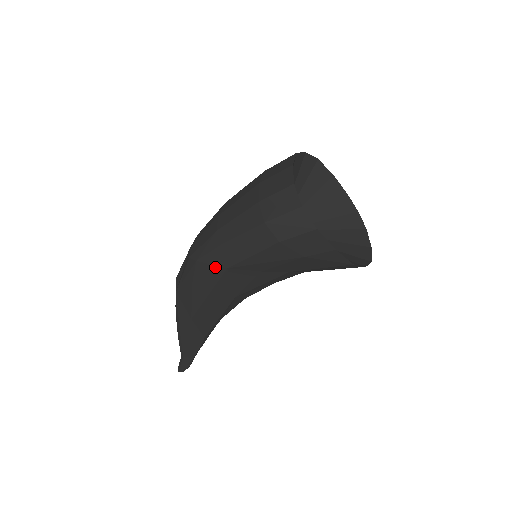
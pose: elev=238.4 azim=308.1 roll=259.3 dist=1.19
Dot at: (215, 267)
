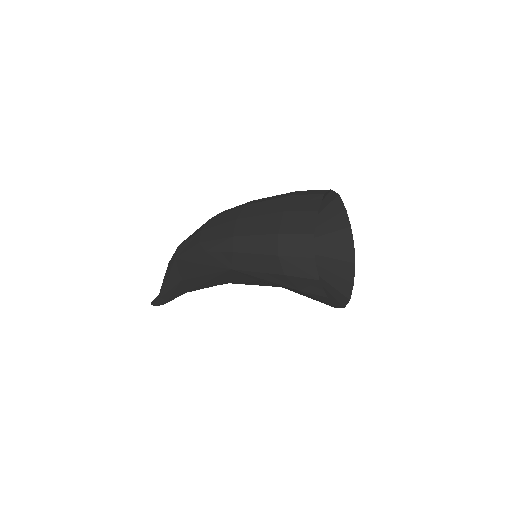
Dot at: (220, 263)
